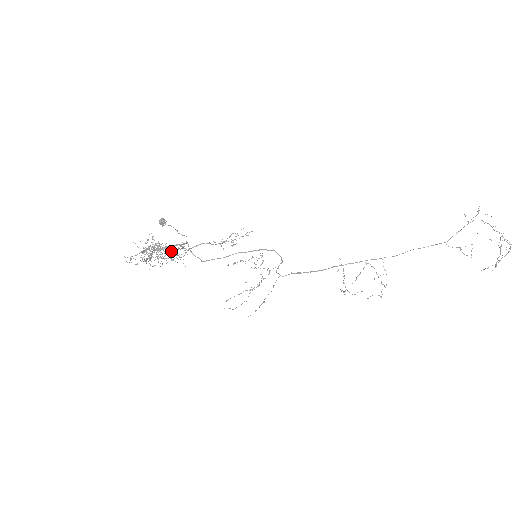
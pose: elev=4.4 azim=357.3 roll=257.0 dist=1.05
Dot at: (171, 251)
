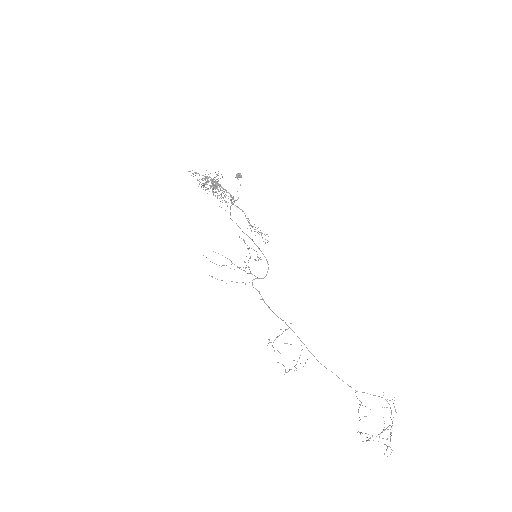
Dot at: occluded
